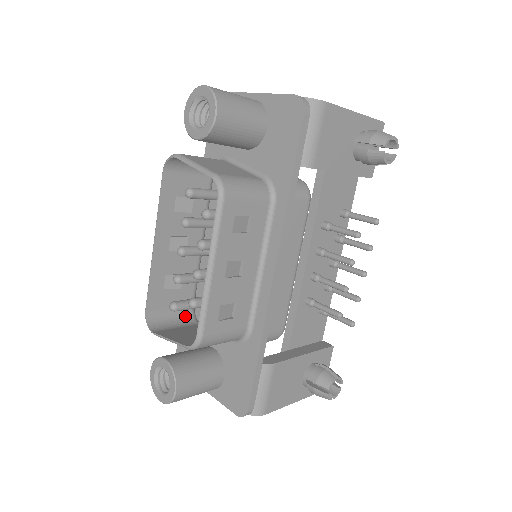
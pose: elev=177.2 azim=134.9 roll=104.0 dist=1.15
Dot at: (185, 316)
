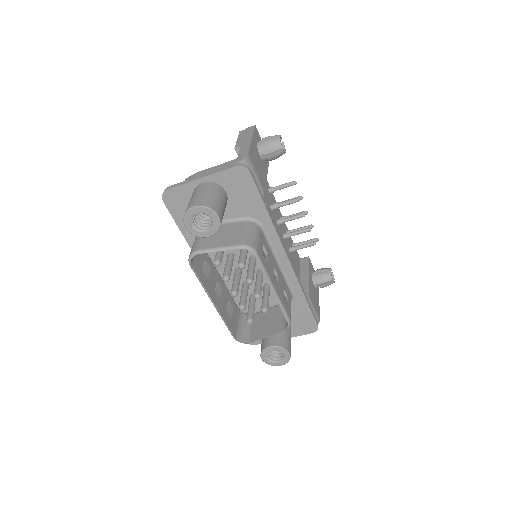
Dot at: (244, 319)
